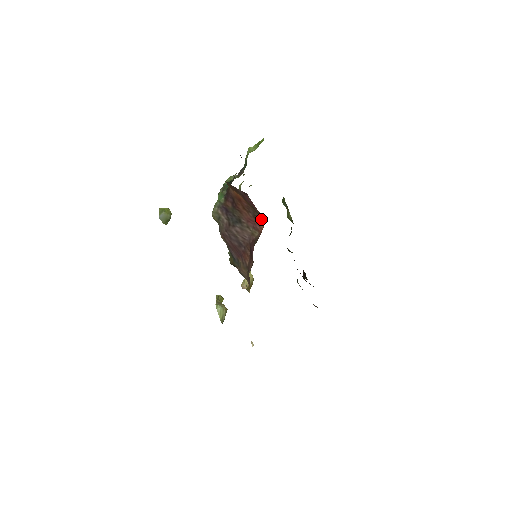
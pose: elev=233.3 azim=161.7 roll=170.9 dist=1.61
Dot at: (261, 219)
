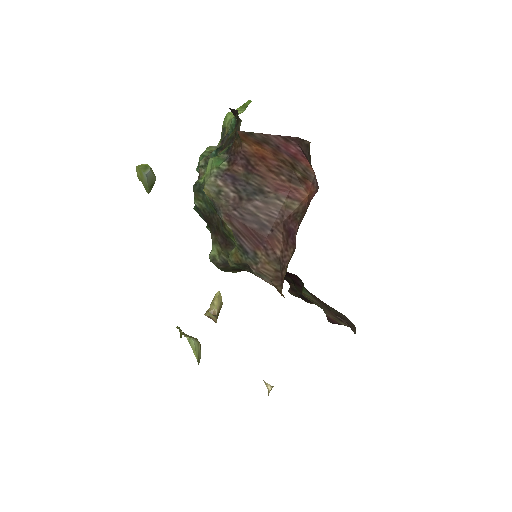
Dot at: (305, 181)
